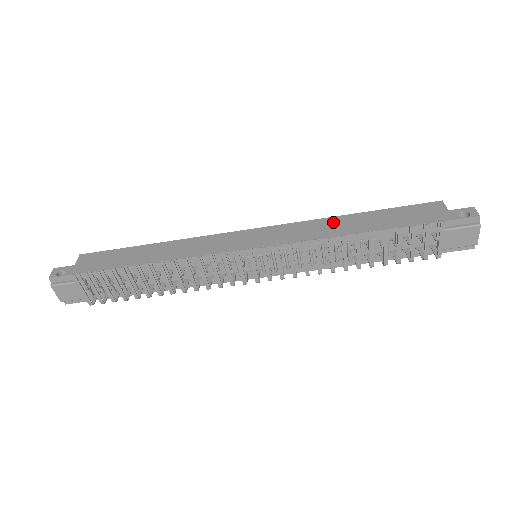
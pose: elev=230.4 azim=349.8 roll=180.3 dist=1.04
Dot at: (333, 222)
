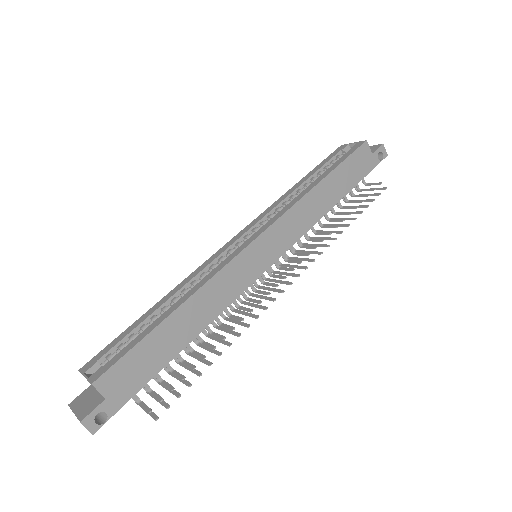
Dot at: (312, 200)
